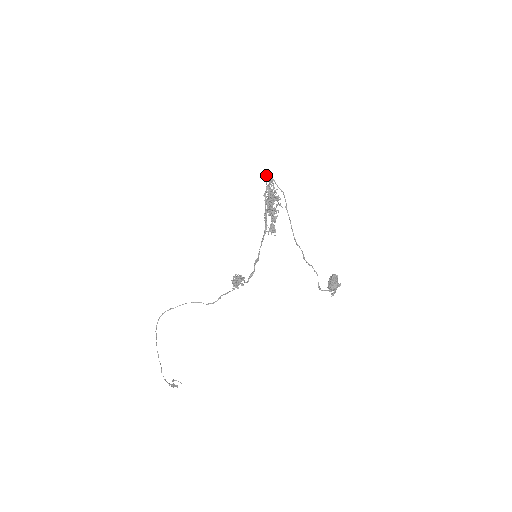
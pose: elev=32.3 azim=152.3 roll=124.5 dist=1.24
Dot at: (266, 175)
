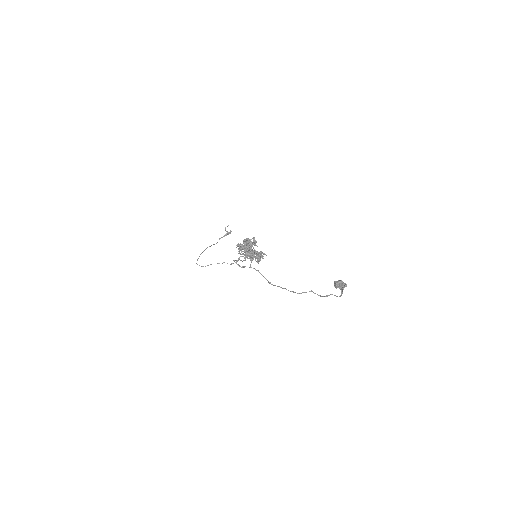
Dot at: occluded
